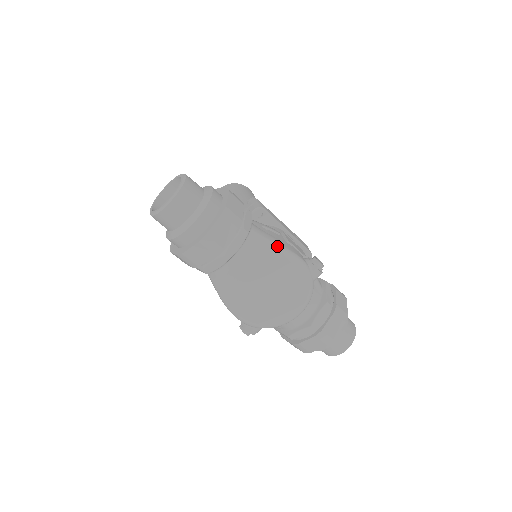
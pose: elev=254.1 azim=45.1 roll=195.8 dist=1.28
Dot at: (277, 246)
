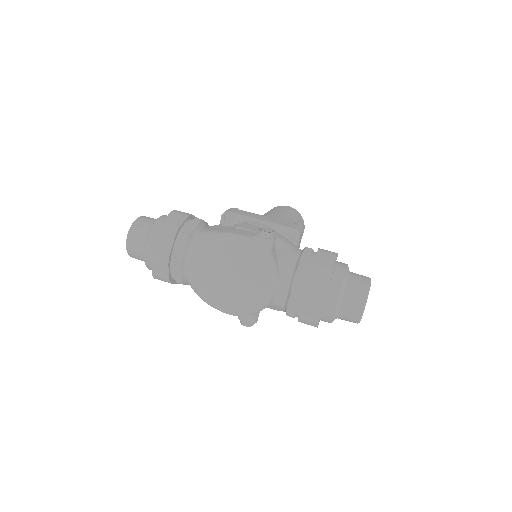
Dot at: (214, 234)
